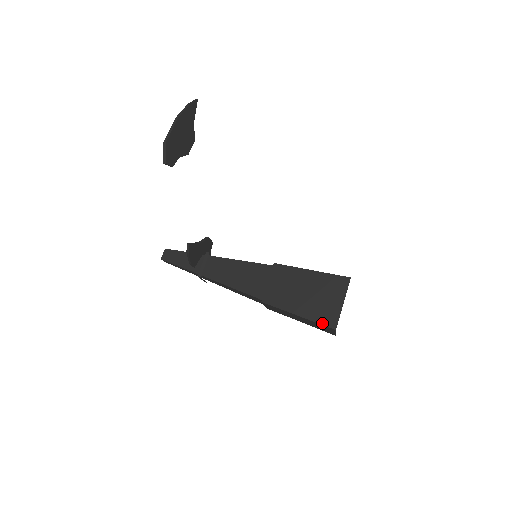
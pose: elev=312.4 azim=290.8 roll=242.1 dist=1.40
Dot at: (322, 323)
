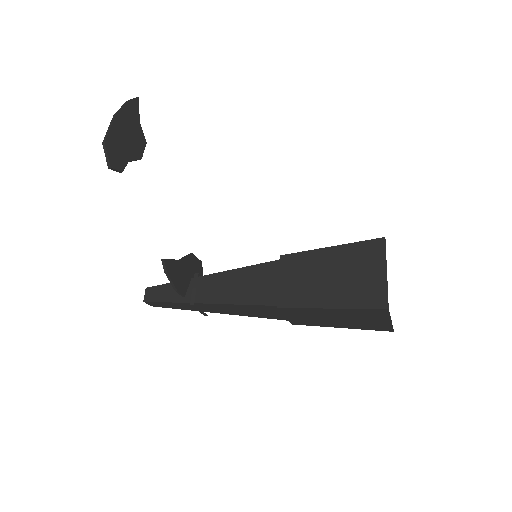
Dot at: (366, 307)
